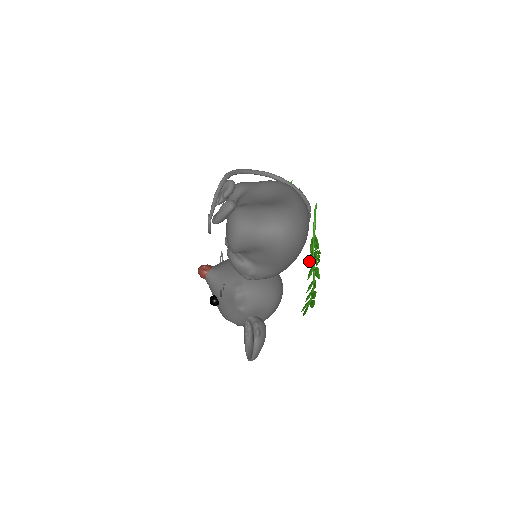
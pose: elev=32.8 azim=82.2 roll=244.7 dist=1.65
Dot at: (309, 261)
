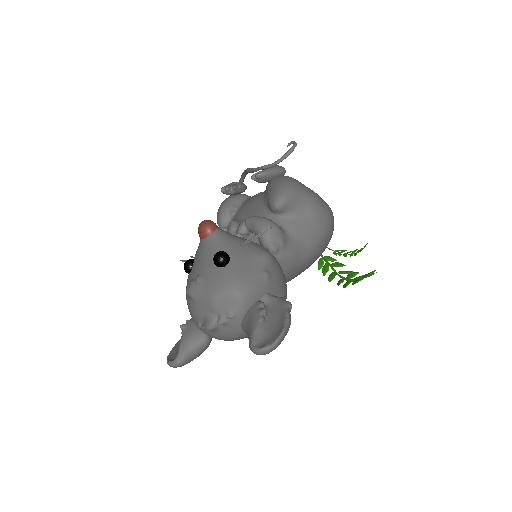
Dot at: (325, 271)
